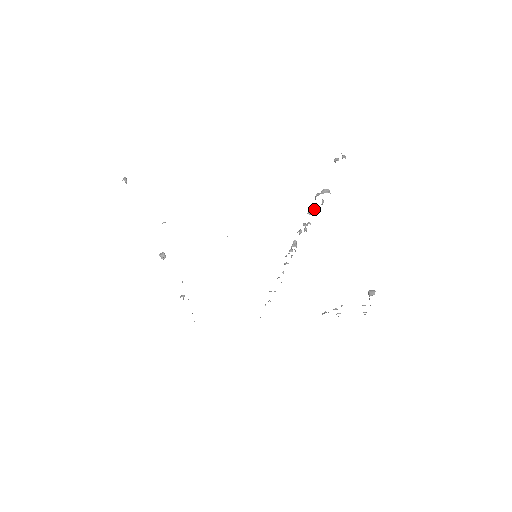
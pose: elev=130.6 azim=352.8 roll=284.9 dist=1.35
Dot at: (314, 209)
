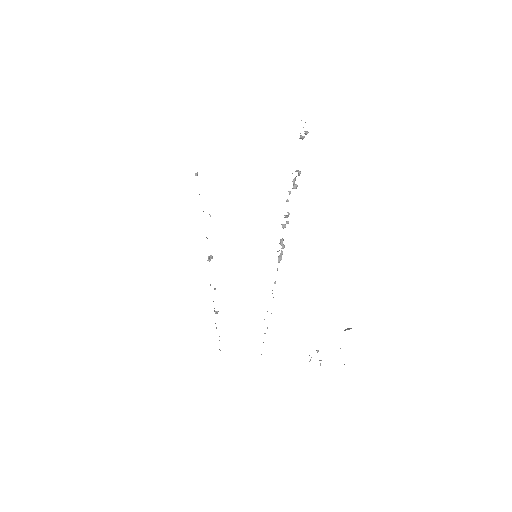
Dot at: (289, 193)
